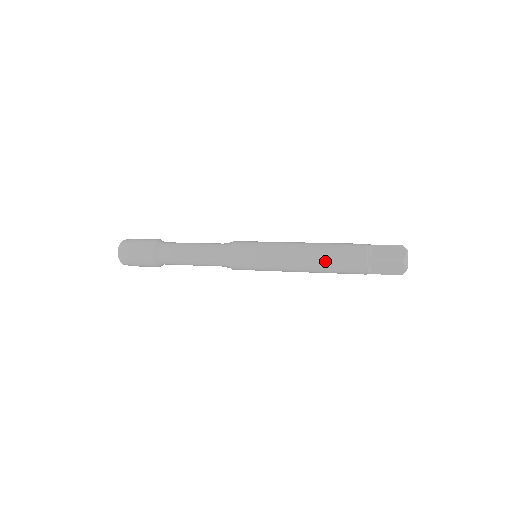
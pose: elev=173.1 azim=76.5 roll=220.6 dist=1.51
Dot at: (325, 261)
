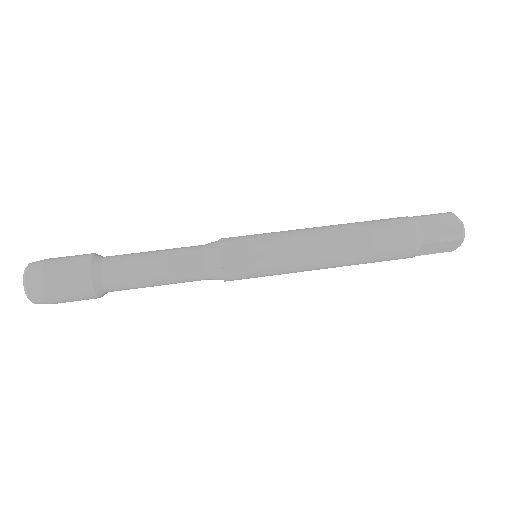
Dot at: (363, 252)
